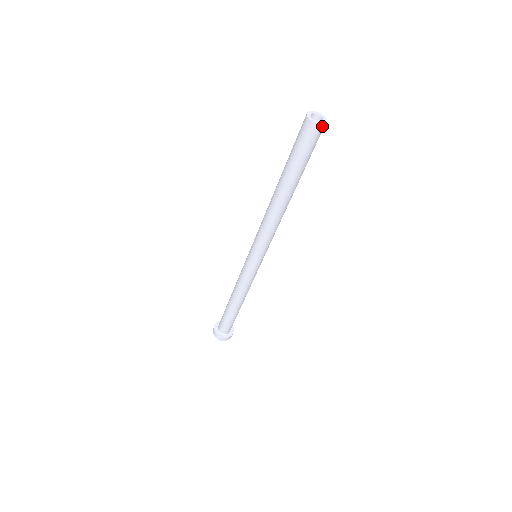
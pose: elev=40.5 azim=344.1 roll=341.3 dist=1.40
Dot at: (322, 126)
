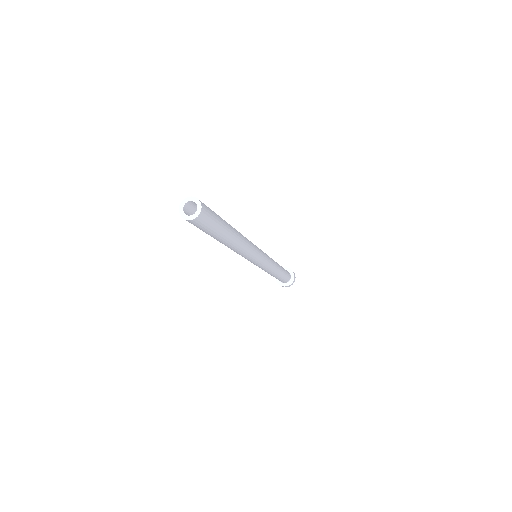
Dot at: (194, 220)
